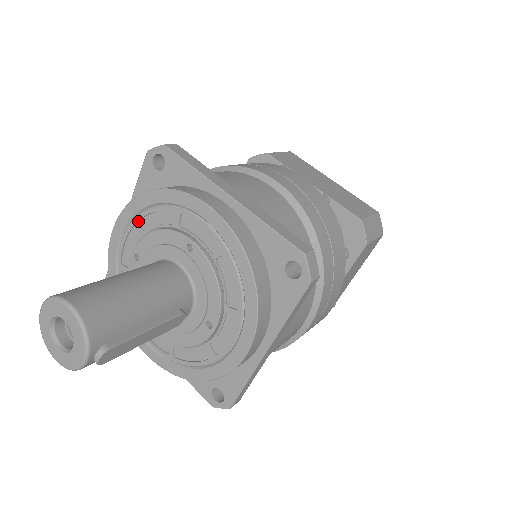
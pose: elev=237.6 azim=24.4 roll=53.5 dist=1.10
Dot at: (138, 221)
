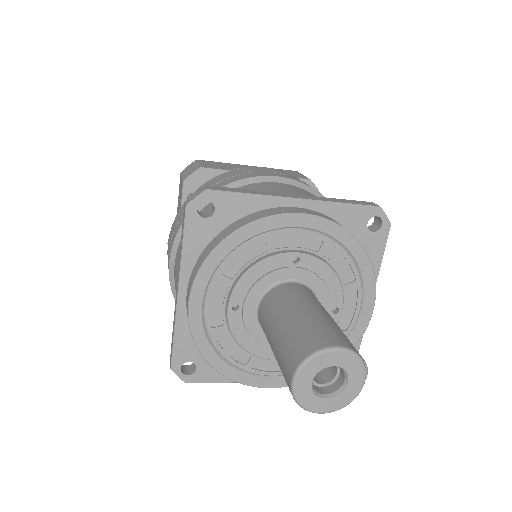
Dot at: (222, 273)
